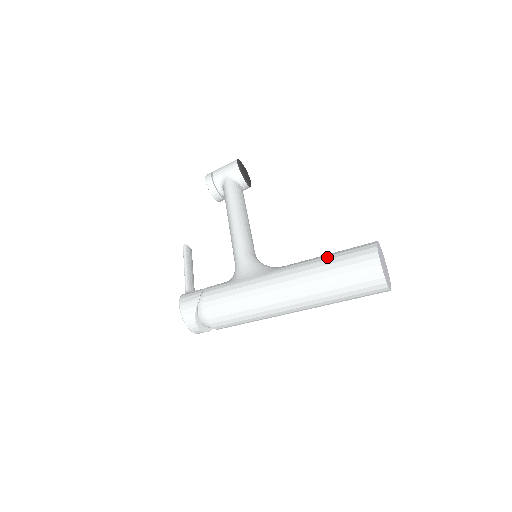
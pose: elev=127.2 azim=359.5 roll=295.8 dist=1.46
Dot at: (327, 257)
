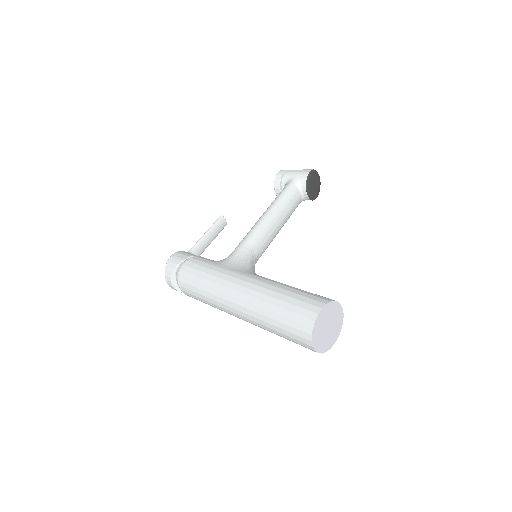
Dot at: (287, 287)
